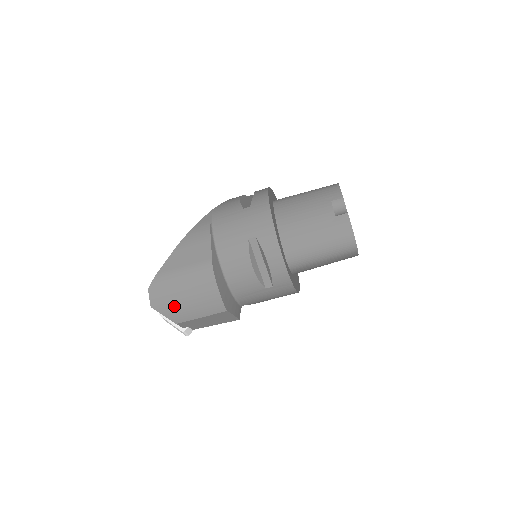
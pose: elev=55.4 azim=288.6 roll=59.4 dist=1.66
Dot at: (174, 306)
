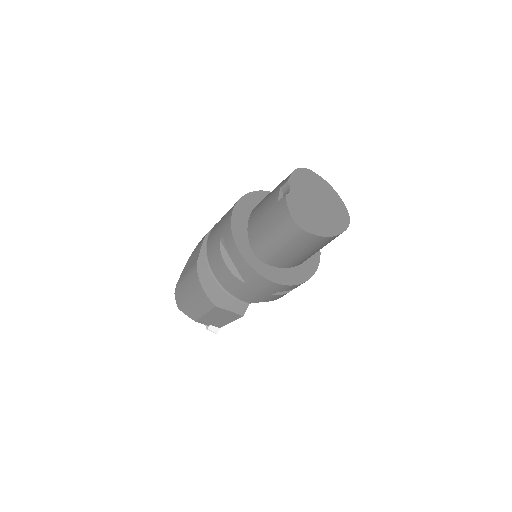
Dot at: (187, 306)
